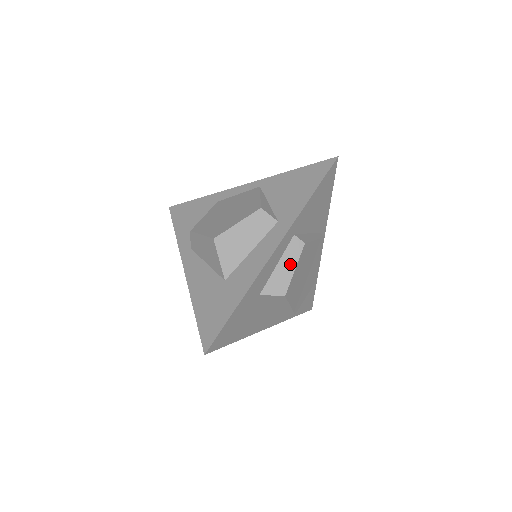
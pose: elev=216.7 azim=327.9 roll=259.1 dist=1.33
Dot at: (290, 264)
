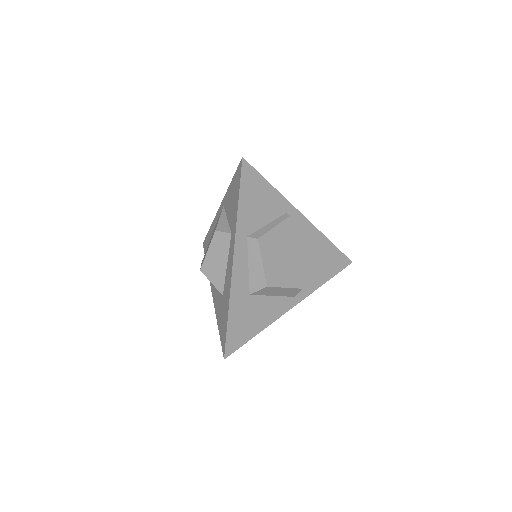
Dot at: (257, 261)
